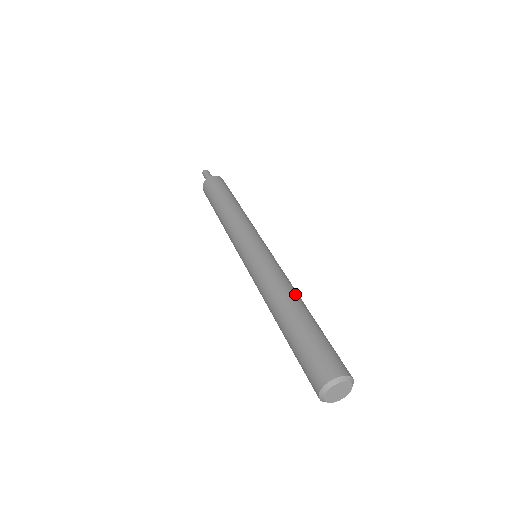
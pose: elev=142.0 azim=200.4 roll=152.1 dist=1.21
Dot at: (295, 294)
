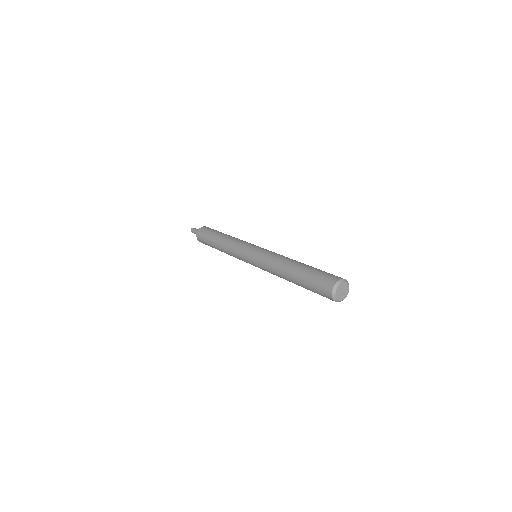
Dot at: (287, 262)
